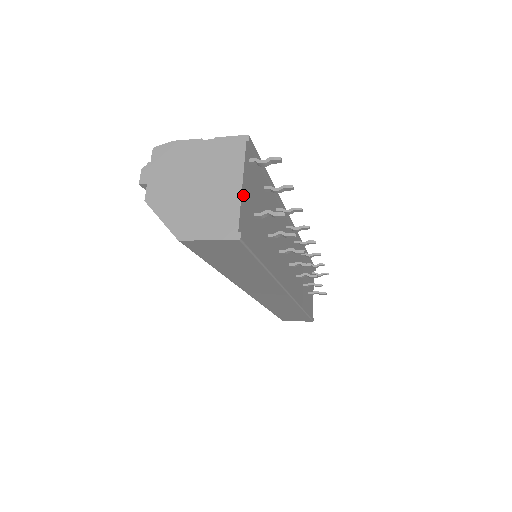
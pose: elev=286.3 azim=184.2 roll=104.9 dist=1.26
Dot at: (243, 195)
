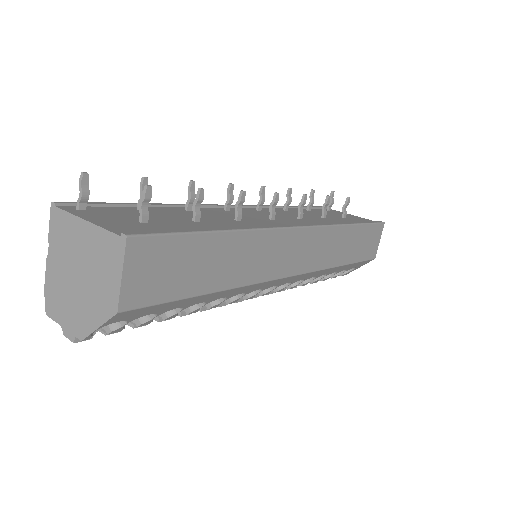
Dot at: (97, 223)
